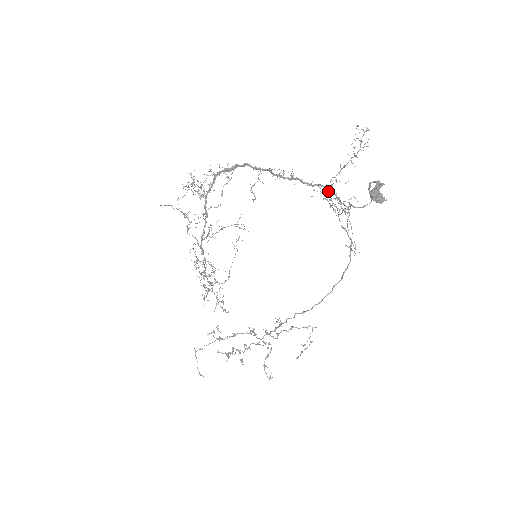
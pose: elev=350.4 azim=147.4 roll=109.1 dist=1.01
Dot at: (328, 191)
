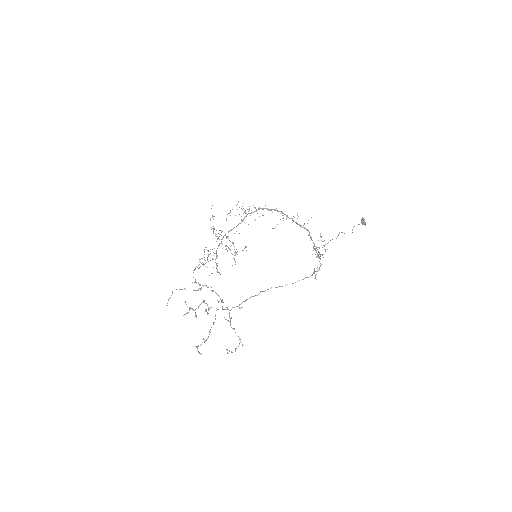
Dot at: (314, 244)
